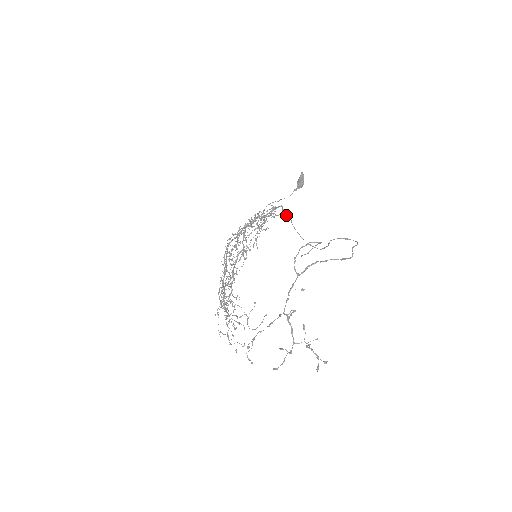
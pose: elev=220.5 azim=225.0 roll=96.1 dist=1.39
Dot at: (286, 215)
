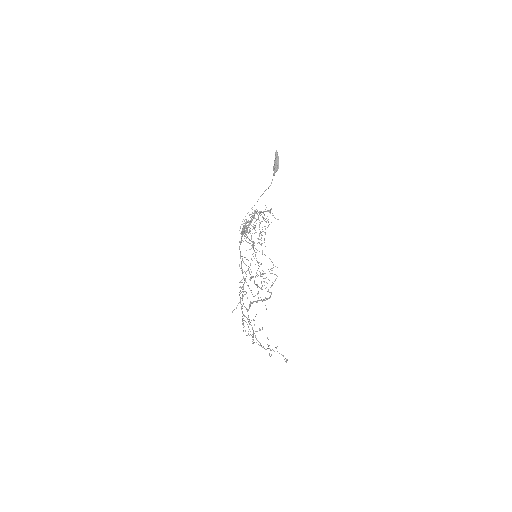
Dot at: (246, 241)
